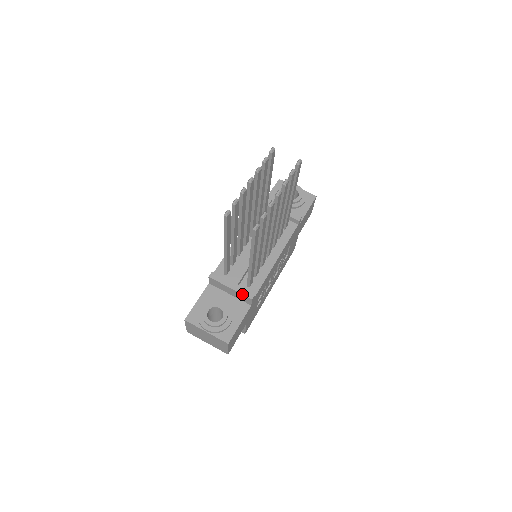
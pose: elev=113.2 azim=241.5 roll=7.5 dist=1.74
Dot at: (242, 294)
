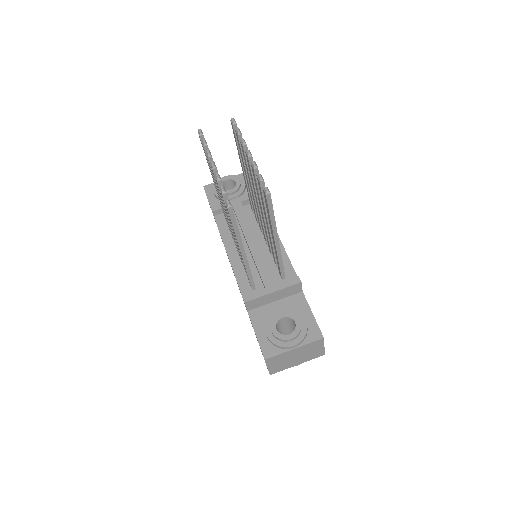
Dot at: (288, 287)
